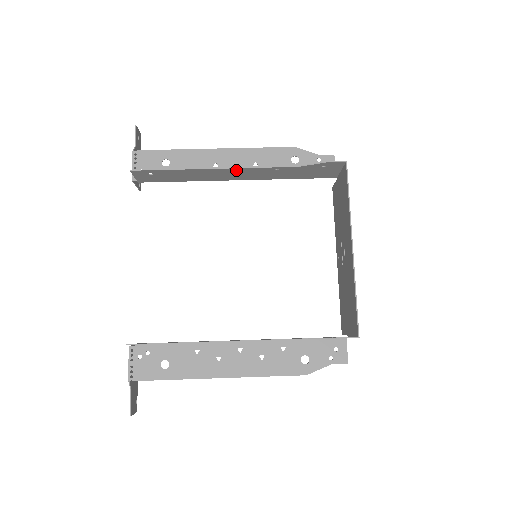
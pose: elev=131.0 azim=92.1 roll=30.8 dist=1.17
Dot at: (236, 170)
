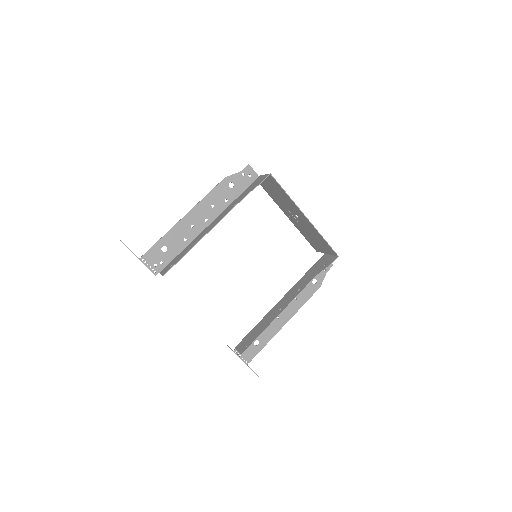
Dot at: (215, 225)
